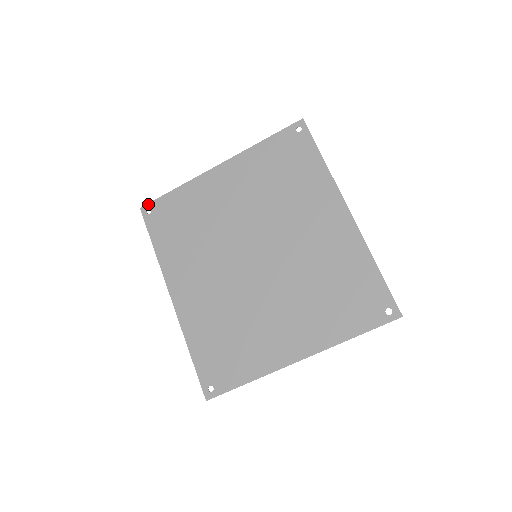
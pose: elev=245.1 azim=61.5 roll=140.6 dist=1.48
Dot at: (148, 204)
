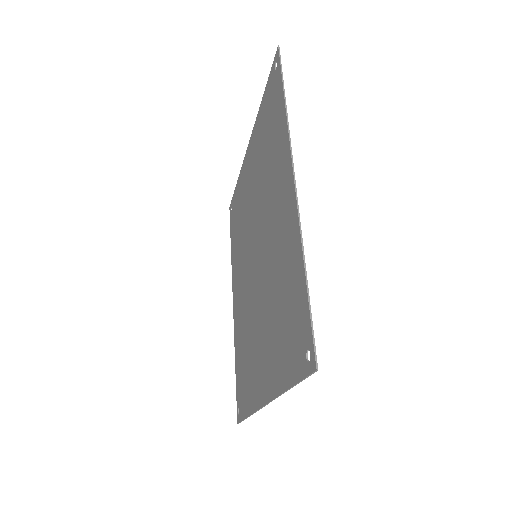
Dot at: (231, 202)
